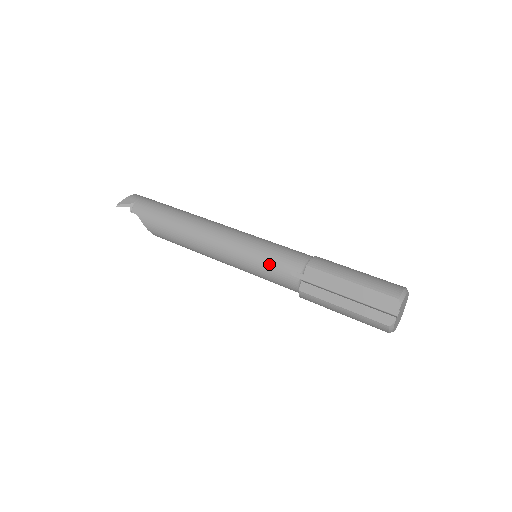
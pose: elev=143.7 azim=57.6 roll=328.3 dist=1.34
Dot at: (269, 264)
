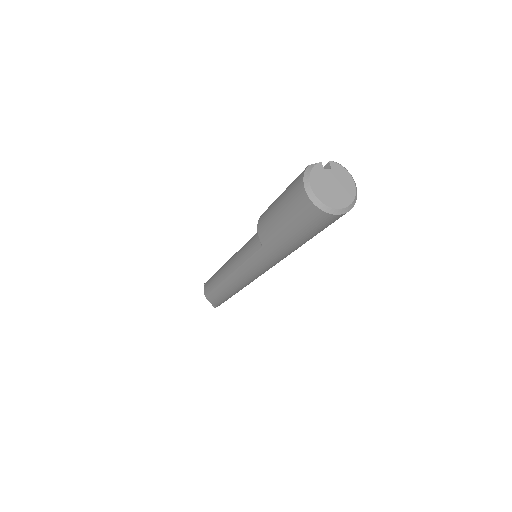
Dot at: occluded
